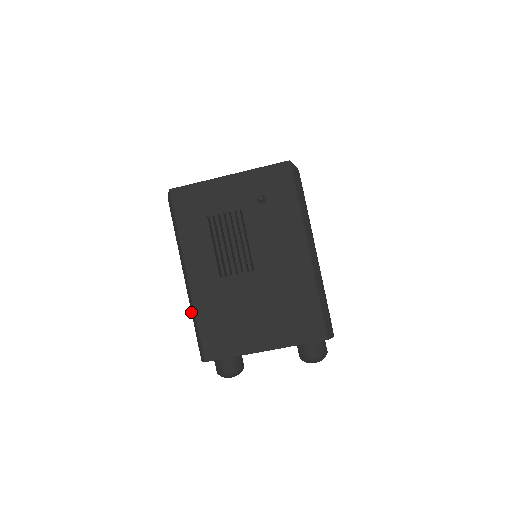
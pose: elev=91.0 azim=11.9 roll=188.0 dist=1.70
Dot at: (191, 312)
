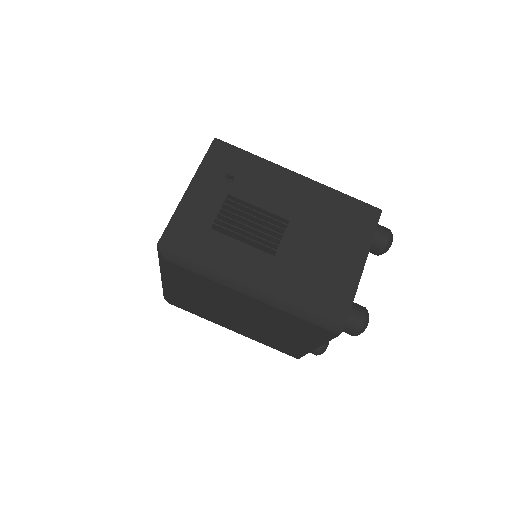
Dot at: (286, 312)
